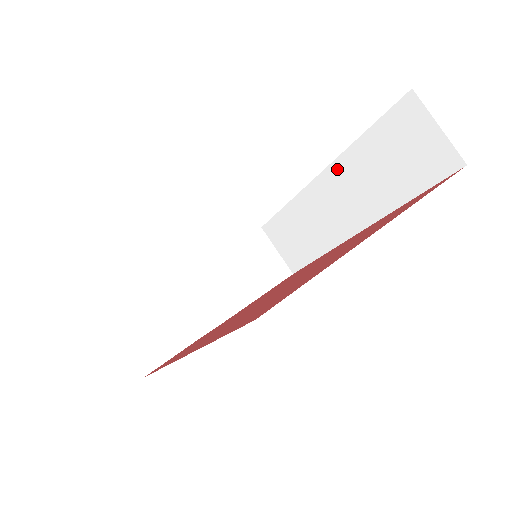
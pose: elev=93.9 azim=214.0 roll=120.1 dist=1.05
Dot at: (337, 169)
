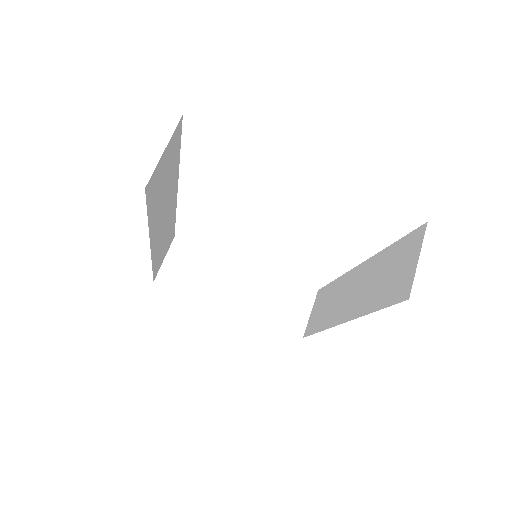
Dot at: (368, 265)
